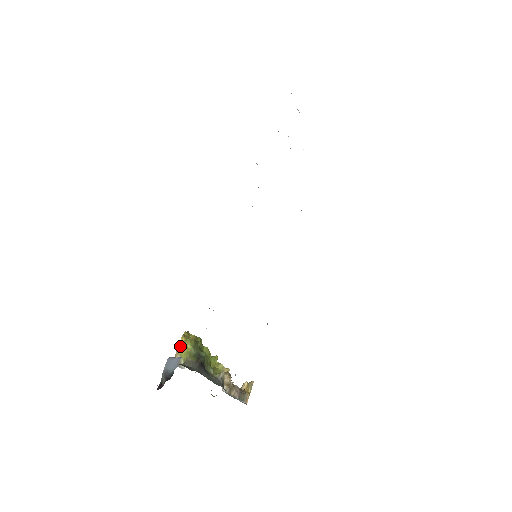
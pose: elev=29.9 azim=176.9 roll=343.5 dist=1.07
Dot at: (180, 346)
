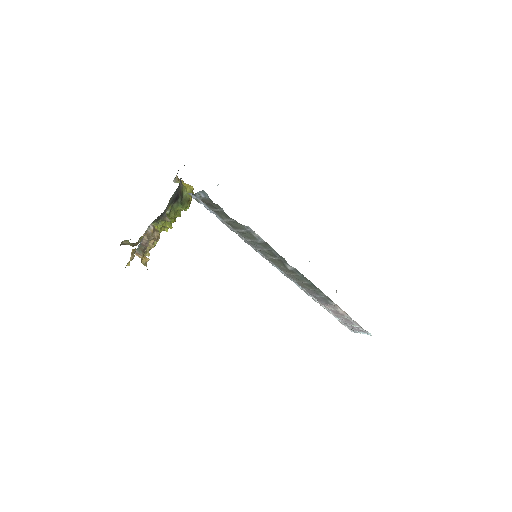
Dot at: (187, 184)
